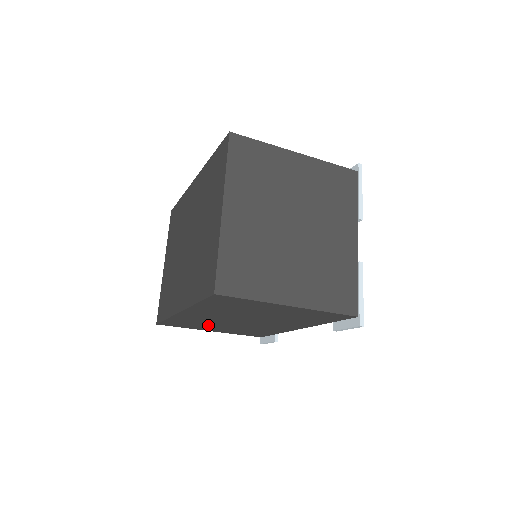
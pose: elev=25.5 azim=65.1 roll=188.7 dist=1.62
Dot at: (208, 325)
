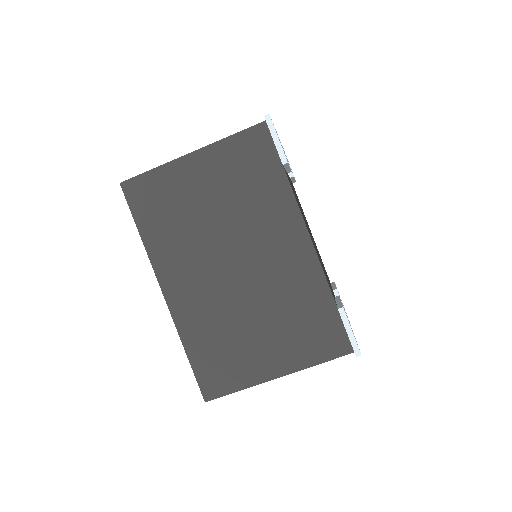
Dot at: (239, 338)
